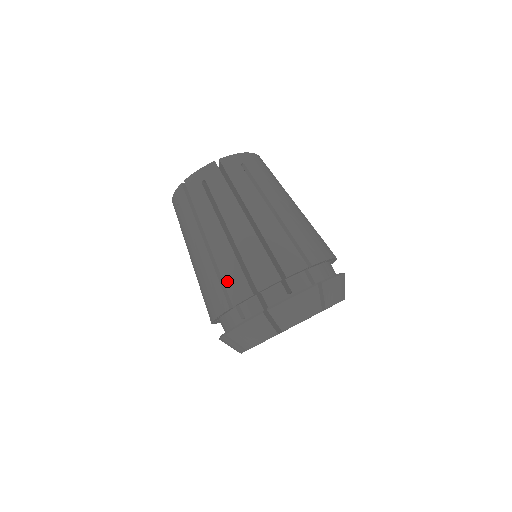
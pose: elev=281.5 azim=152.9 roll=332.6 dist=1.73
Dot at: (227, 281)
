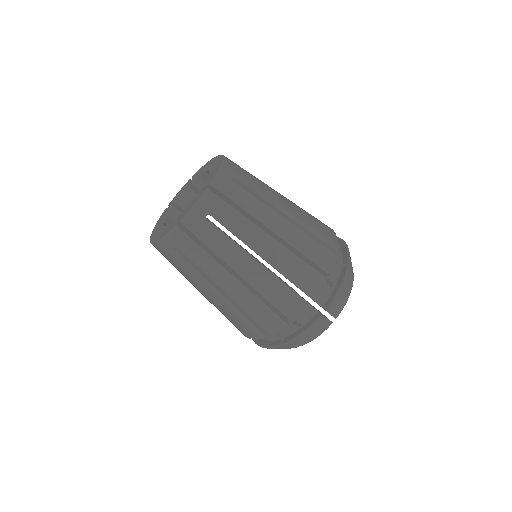
Dot at: occluded
